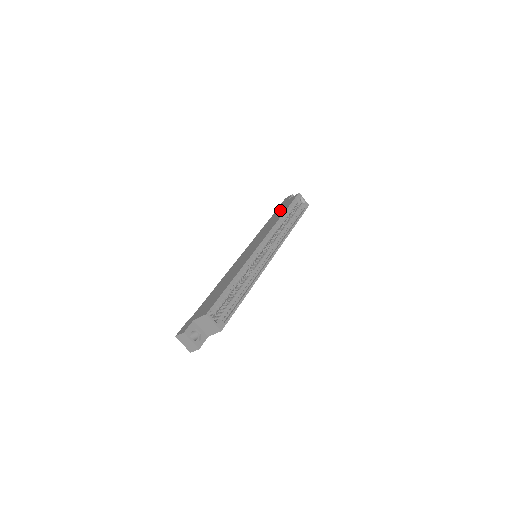
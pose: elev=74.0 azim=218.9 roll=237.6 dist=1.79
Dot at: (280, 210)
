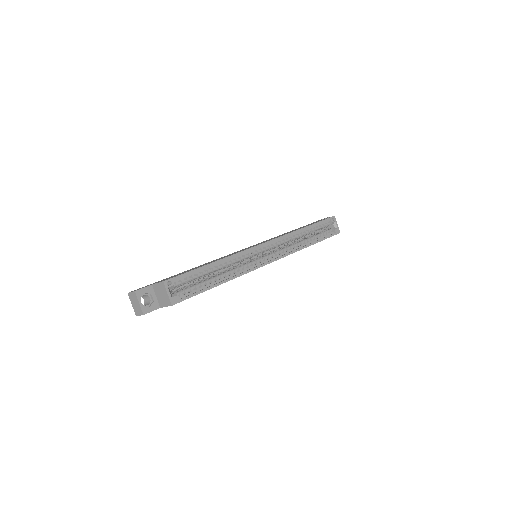
Dot at: occluded
